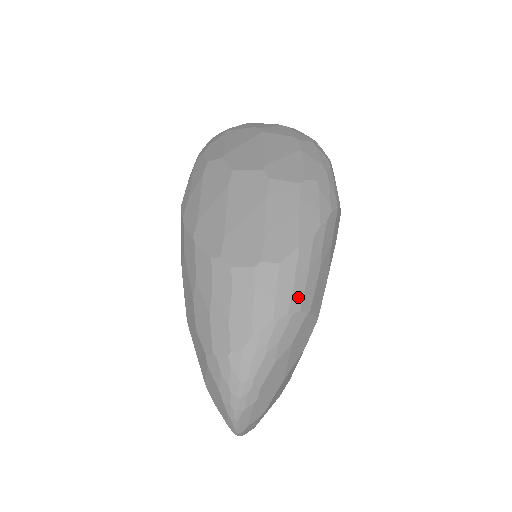
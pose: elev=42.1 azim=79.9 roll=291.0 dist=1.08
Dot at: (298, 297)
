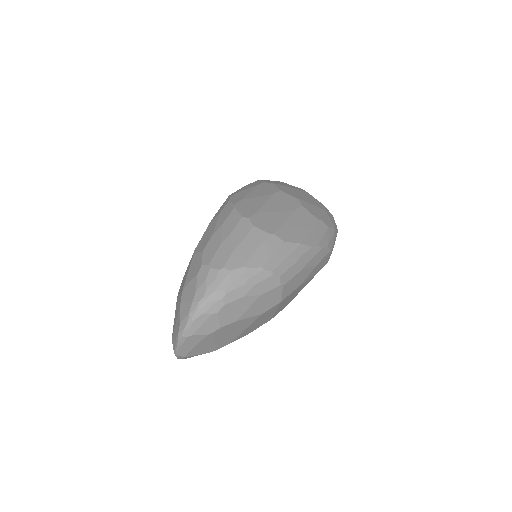
Dot at: (283, 269)
